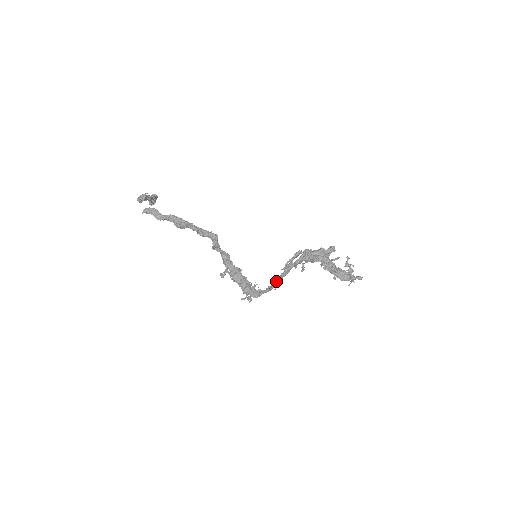
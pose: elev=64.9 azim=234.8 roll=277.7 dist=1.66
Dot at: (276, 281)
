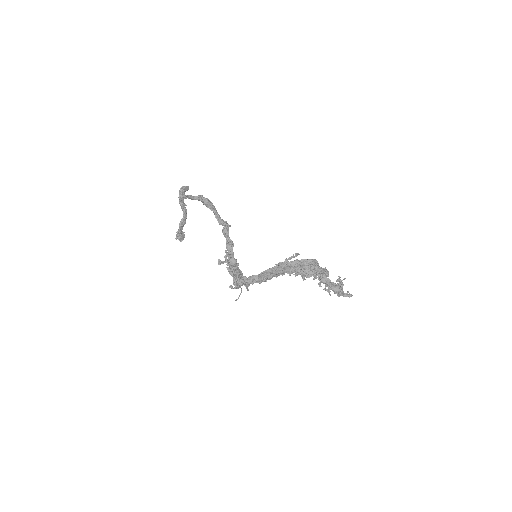
Dot at: (269, 268)
